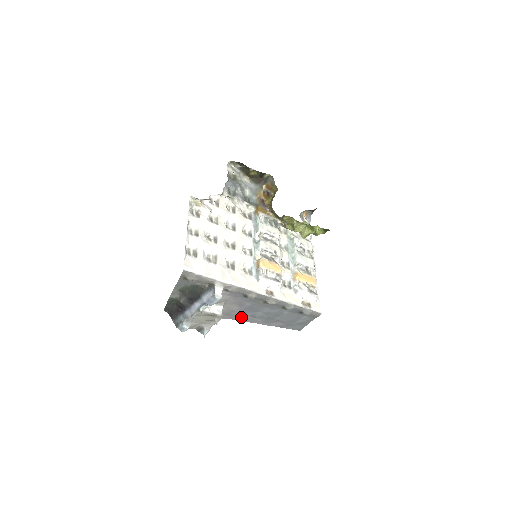
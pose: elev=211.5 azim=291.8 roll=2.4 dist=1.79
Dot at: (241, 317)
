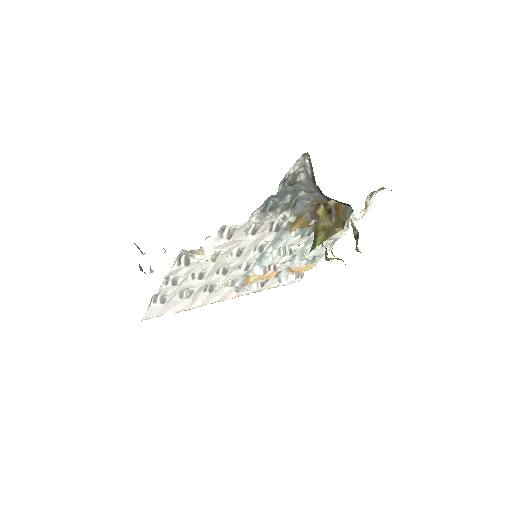
Dot at: occluded
